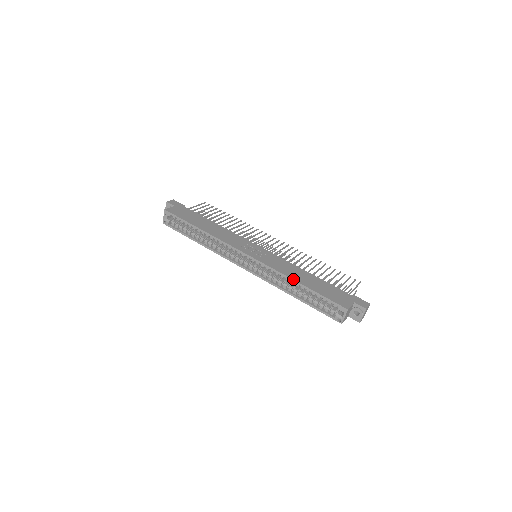
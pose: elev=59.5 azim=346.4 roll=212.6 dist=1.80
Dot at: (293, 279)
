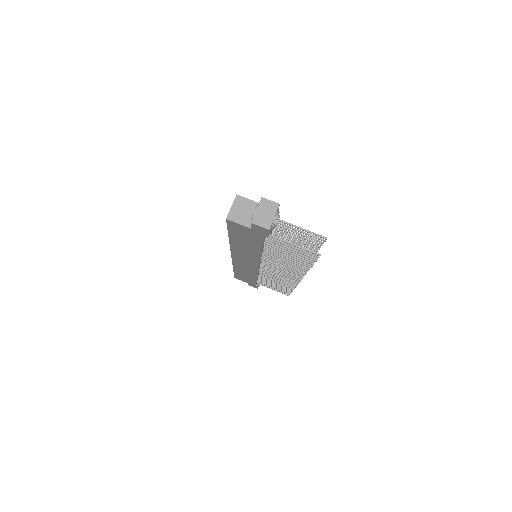
Dot at: occluded
